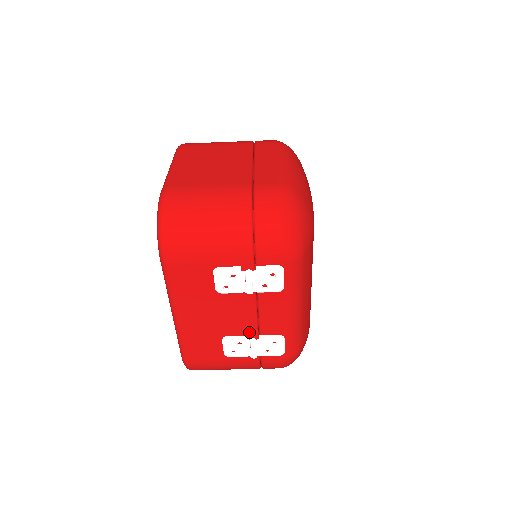
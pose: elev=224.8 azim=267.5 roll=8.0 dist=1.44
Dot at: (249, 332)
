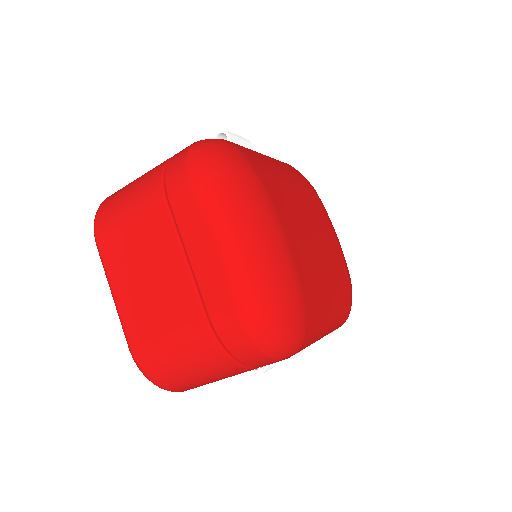
Dot at: occluded
